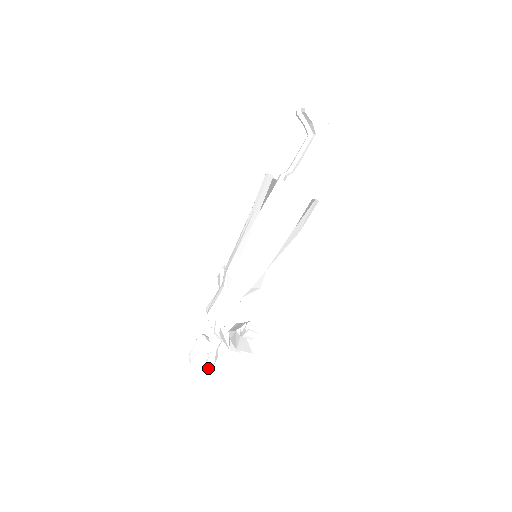
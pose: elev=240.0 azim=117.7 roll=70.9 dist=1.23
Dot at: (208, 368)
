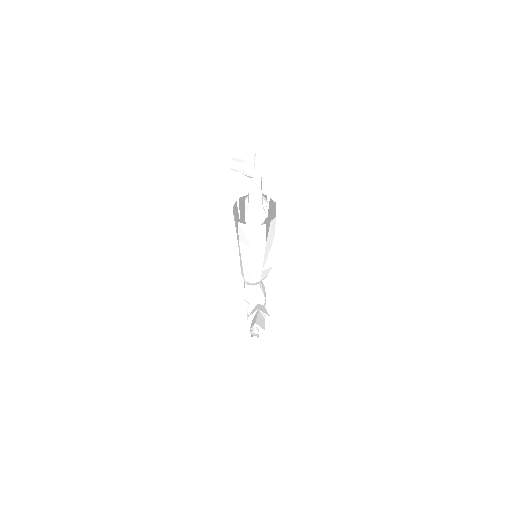
Dot at: occluded
